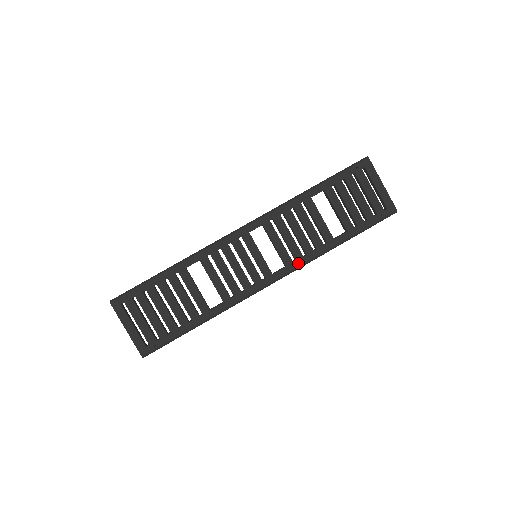
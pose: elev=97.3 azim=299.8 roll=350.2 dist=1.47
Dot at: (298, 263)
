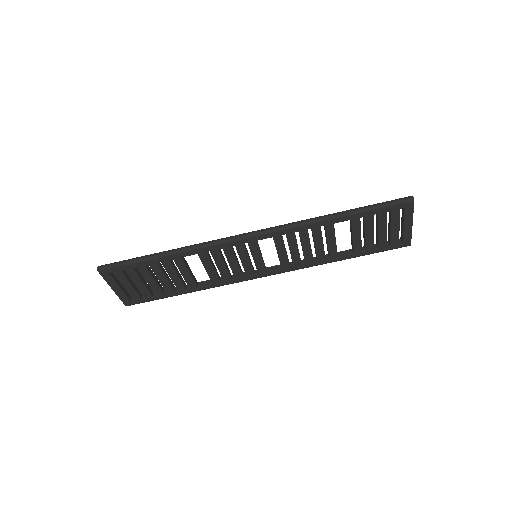
Dot at: (294, 268)
